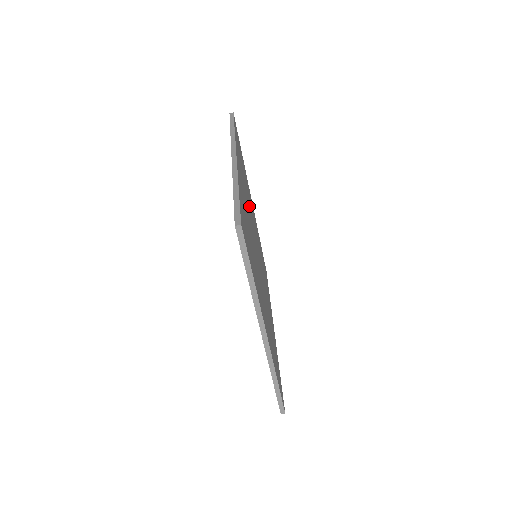
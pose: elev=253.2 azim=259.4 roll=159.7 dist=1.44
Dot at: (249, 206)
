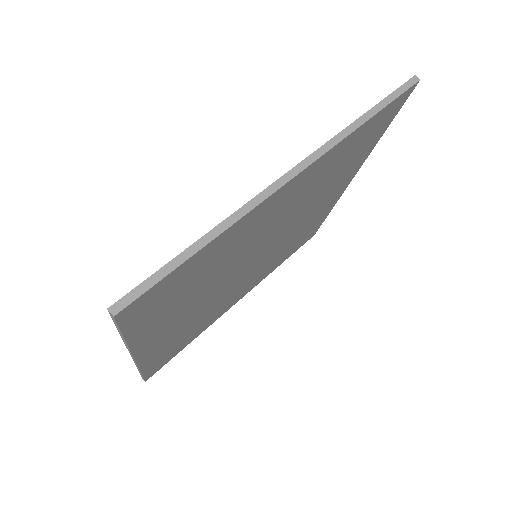
Dot at: (284, 245)
